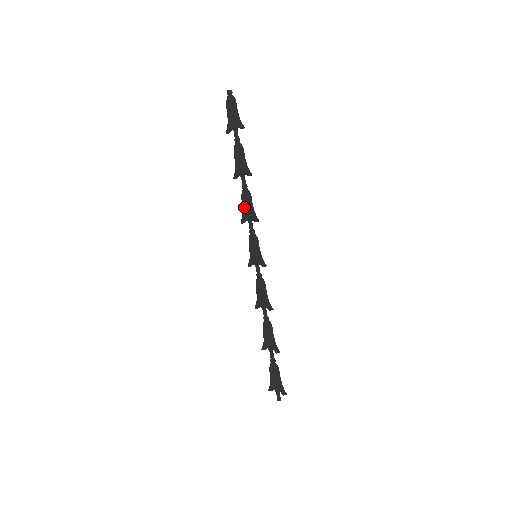
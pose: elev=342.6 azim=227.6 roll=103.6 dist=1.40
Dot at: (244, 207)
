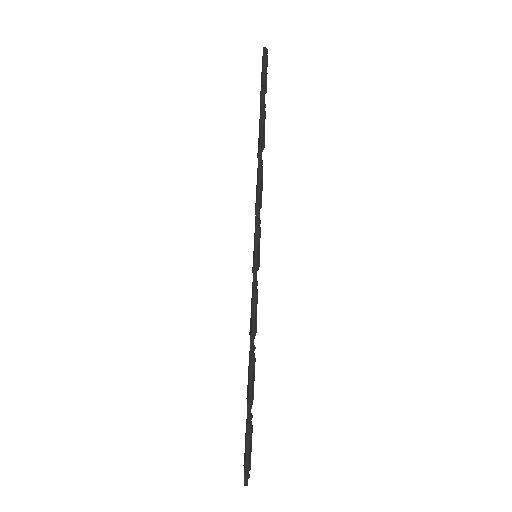
Dot at: (256, 190)
